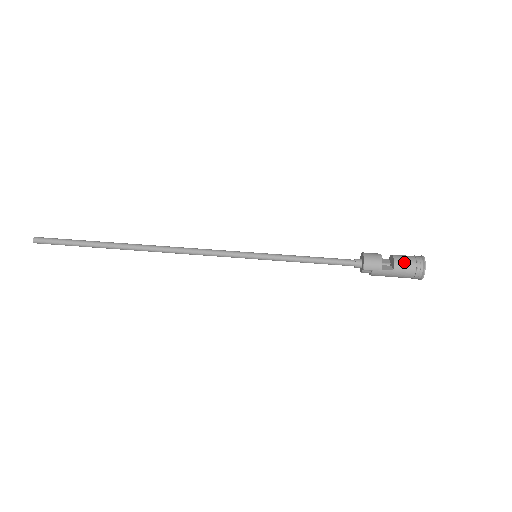
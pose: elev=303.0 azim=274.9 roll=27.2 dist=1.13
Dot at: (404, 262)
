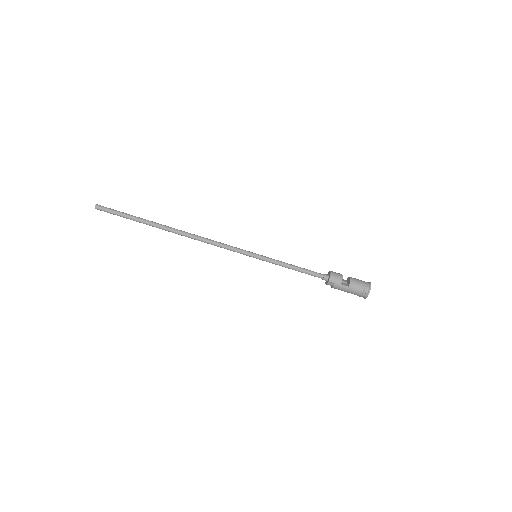
Dot at: (357, 282)
